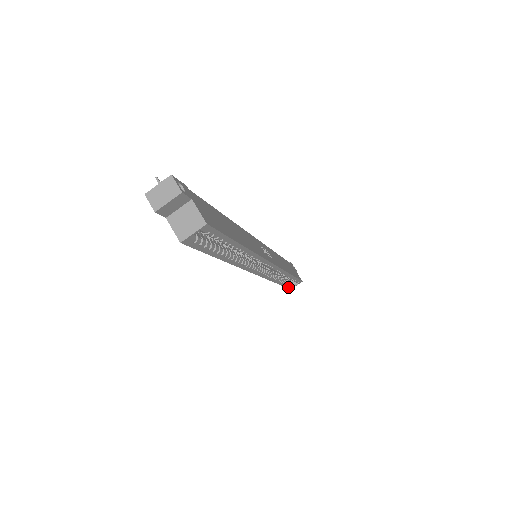
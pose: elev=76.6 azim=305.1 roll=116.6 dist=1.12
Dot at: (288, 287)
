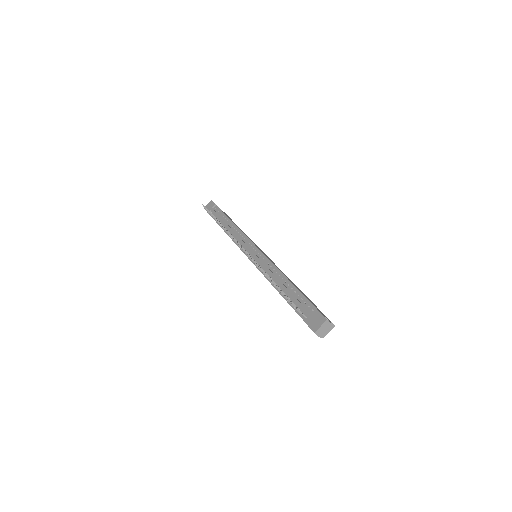
Dot at: occluded
